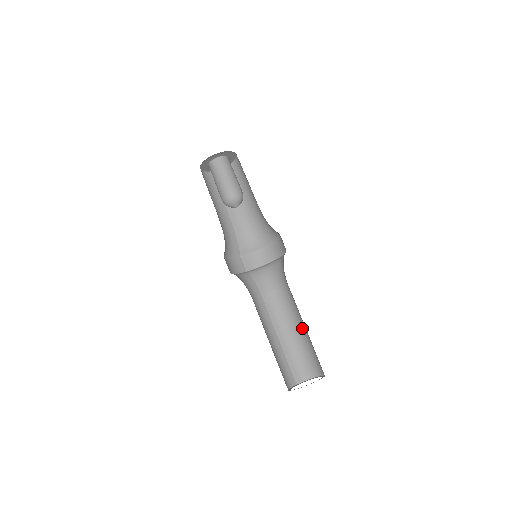
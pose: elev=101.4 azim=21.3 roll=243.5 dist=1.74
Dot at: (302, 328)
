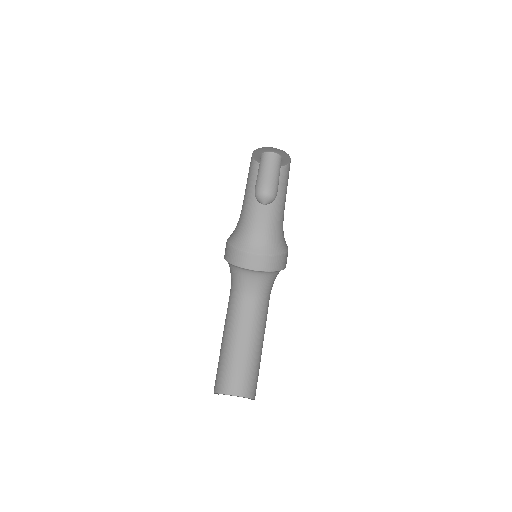
Dot at: occluded
